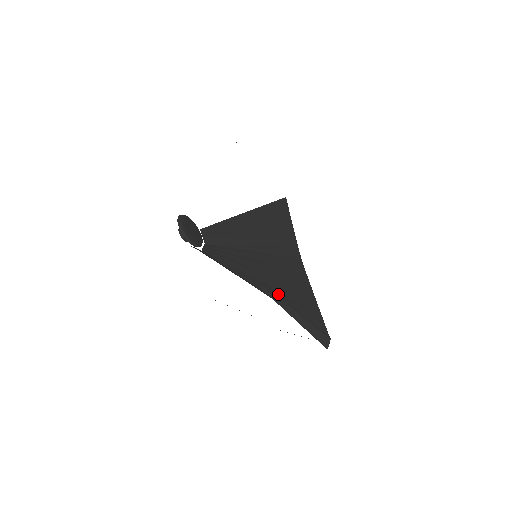
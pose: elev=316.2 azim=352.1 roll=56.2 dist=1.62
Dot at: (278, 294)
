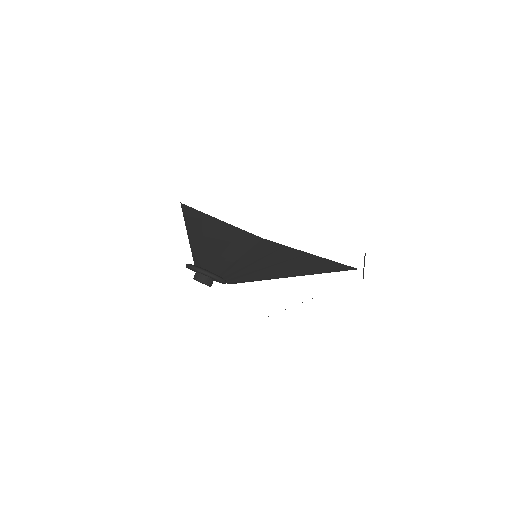
Dot at: (304, 270)
